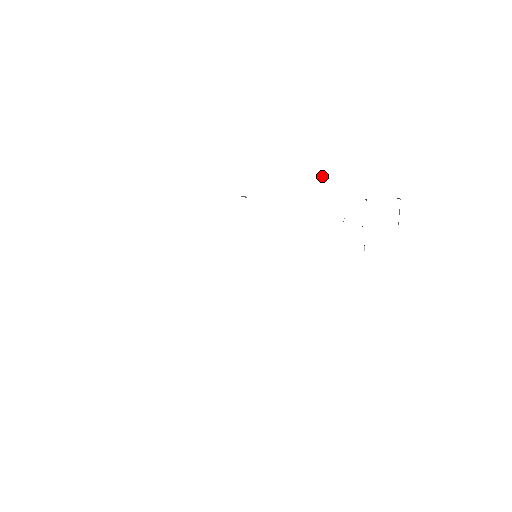
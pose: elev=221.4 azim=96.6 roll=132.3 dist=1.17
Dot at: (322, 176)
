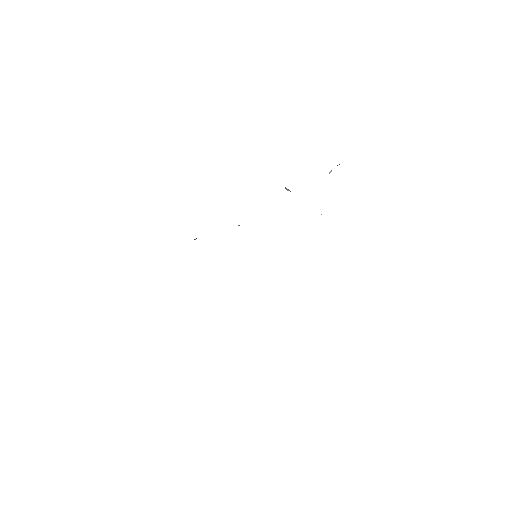
Dot at: (288, 190)
